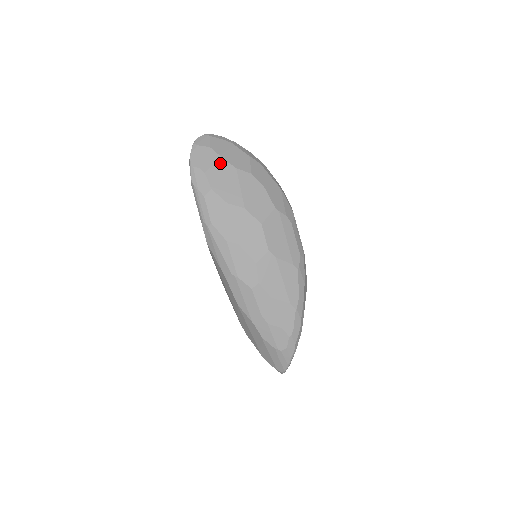
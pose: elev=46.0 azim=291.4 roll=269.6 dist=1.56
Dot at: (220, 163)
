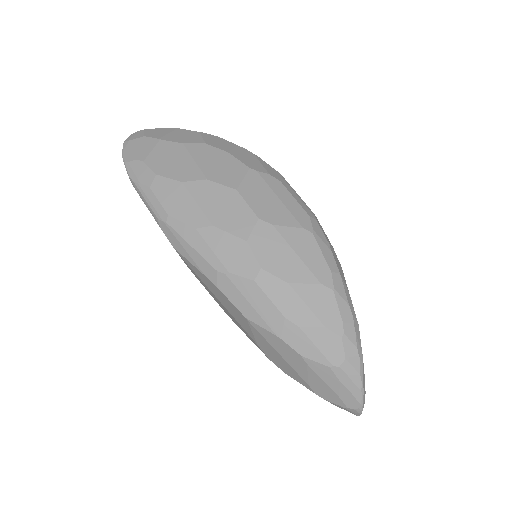
Dot at: (161, 145)
